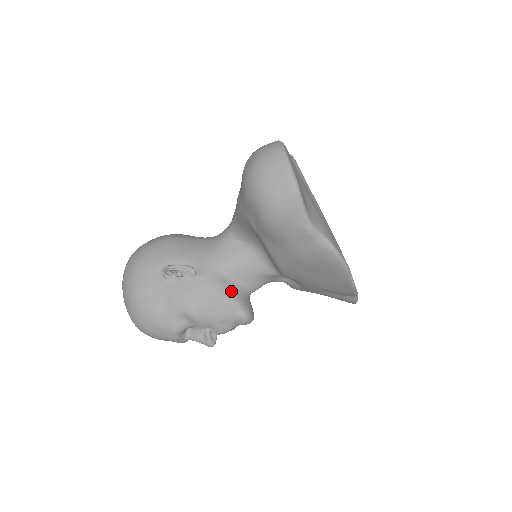
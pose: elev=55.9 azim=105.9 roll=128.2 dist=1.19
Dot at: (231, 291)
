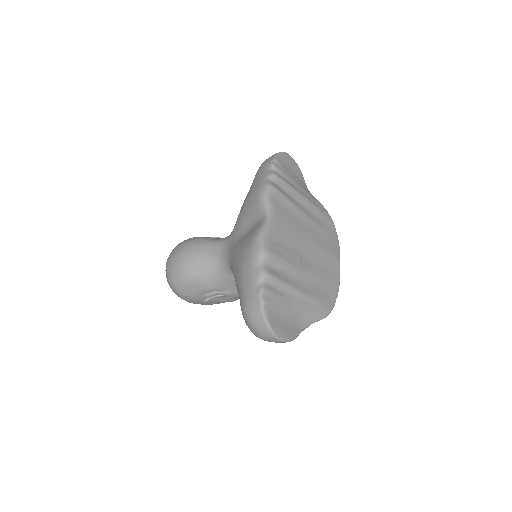
Dot at: occluded
